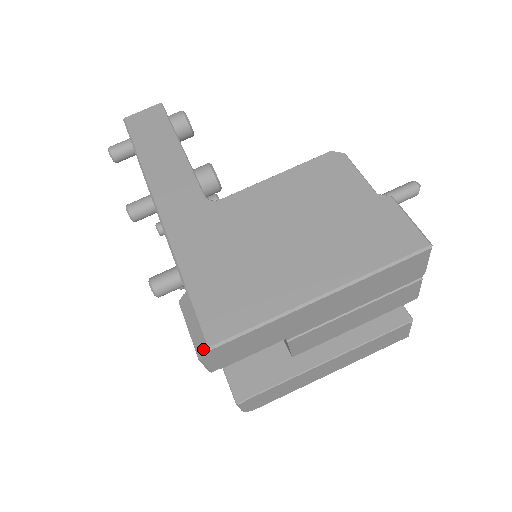
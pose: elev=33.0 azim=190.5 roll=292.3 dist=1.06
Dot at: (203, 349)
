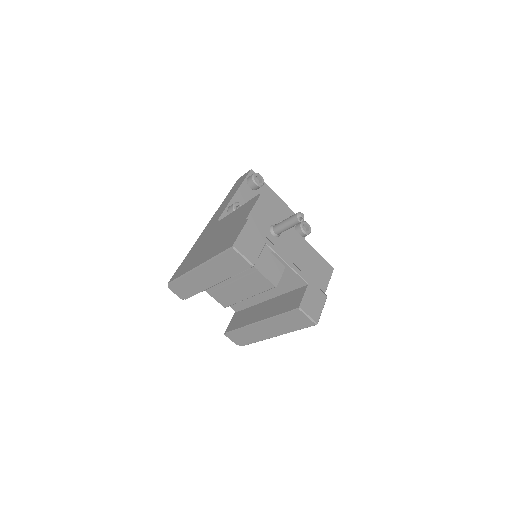
Dot at: (169, 284)
